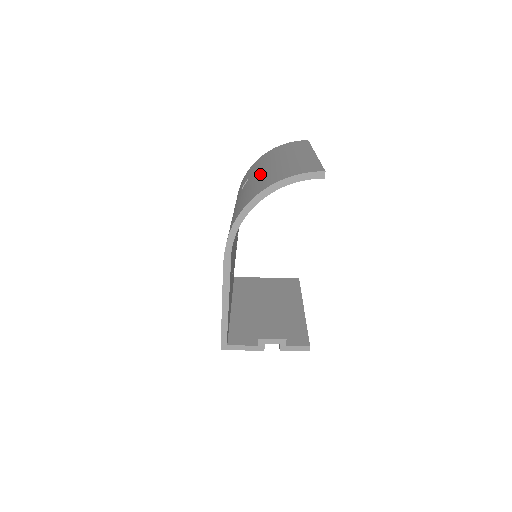
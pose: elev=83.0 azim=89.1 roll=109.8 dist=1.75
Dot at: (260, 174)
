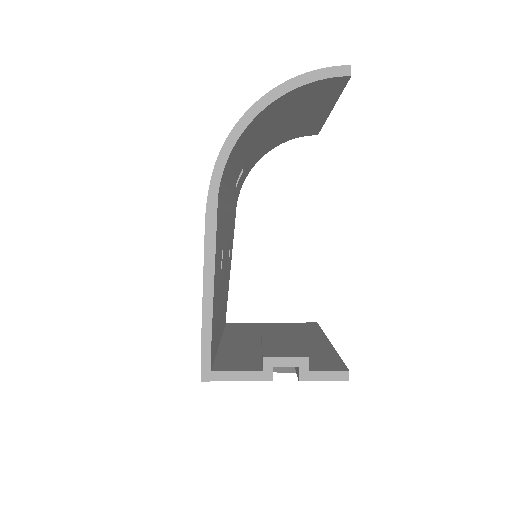
Dot at: occluded
